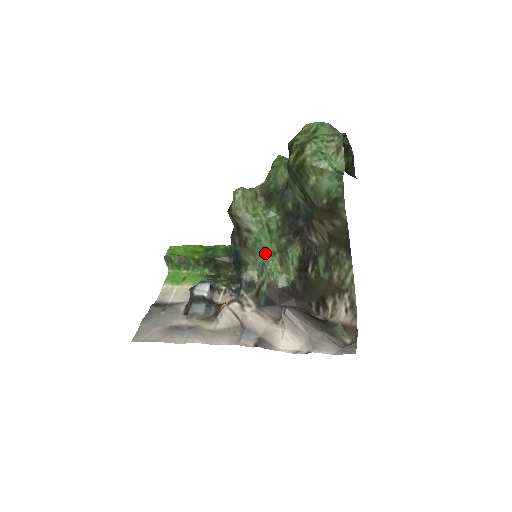
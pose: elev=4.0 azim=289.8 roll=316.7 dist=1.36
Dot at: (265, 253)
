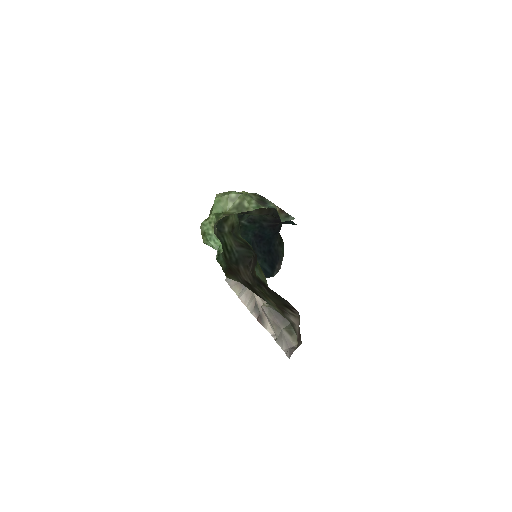
Dot at: occluded
